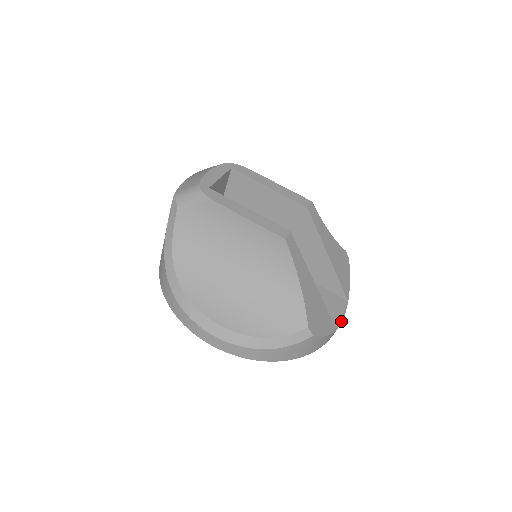
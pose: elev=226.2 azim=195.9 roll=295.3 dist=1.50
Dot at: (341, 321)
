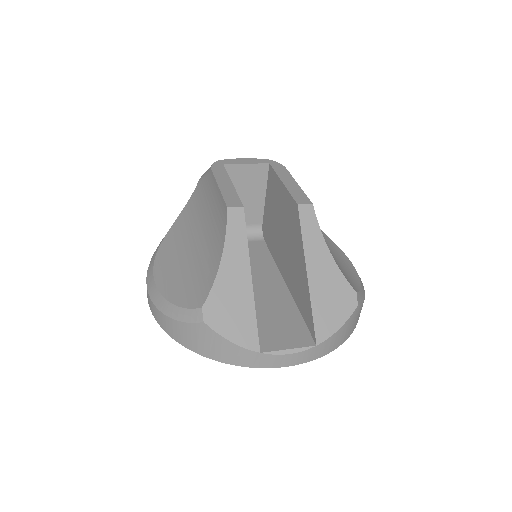
Dot at: (280, 353)
